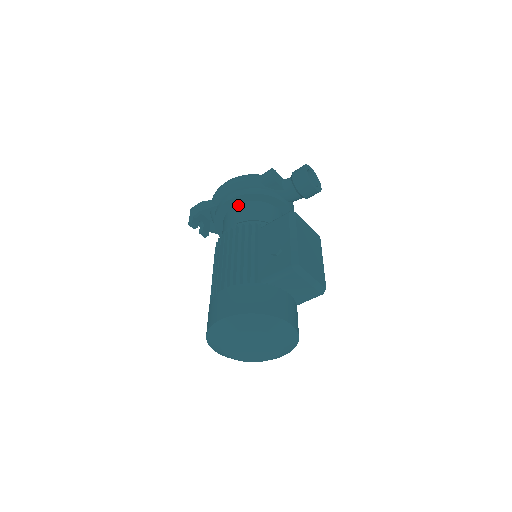
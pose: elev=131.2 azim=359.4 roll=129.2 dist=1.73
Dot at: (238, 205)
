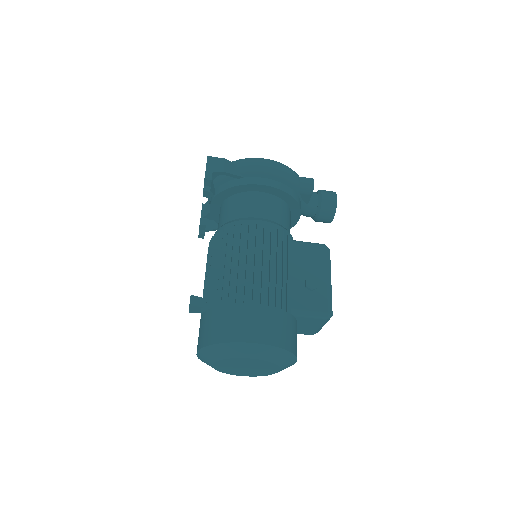
Dot at: (268, 195)
